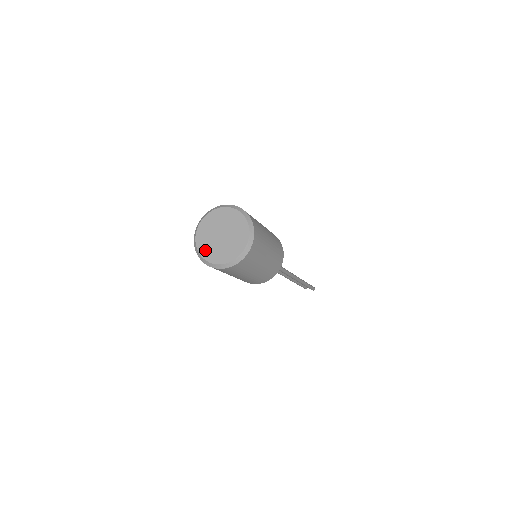
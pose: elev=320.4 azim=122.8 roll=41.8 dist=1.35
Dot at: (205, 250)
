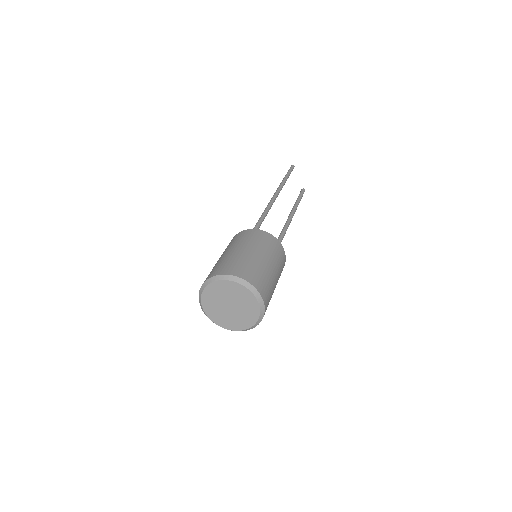
Dot at: (213, 315)
